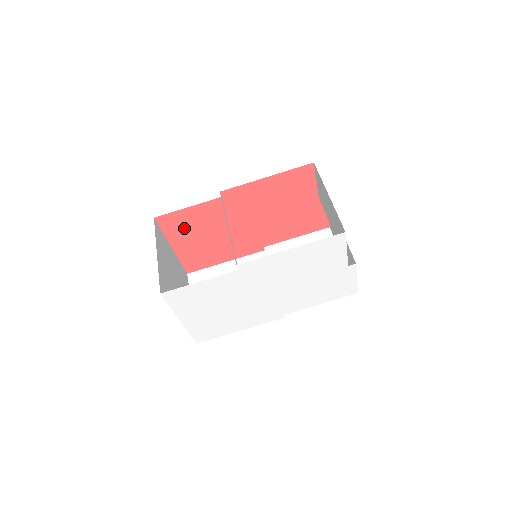
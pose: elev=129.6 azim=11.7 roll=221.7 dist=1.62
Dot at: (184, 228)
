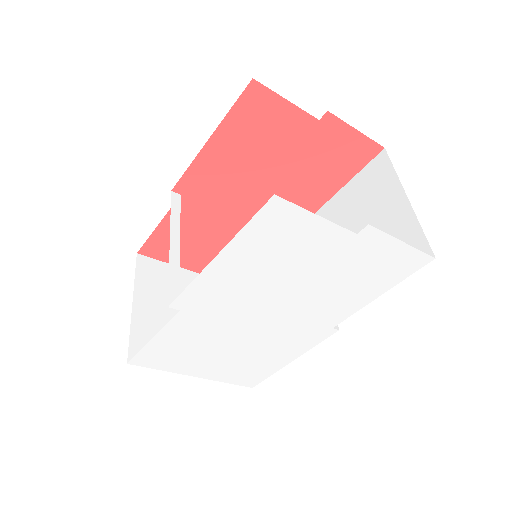
Dot at: (181, 247)
